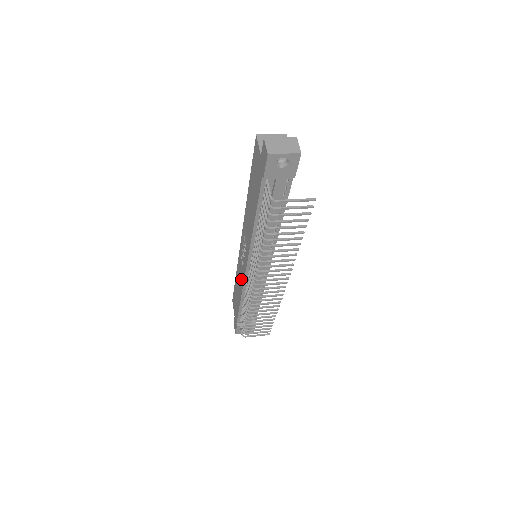
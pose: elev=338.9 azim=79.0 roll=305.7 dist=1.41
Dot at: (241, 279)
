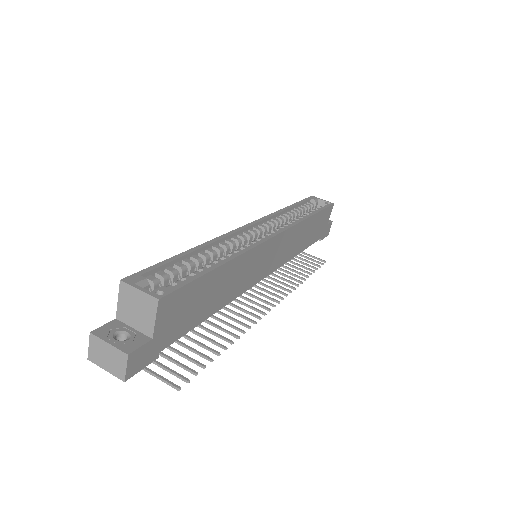
Dot at: occluded
